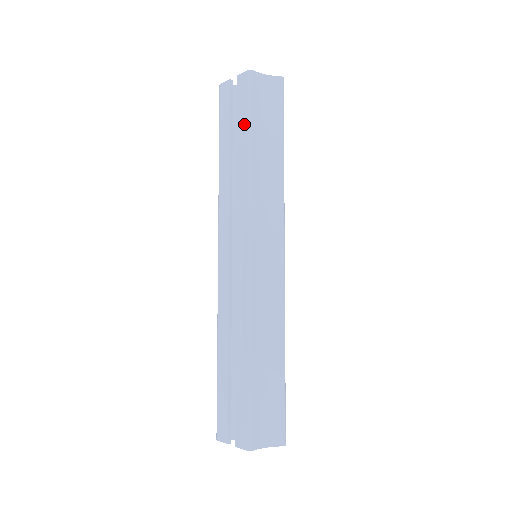
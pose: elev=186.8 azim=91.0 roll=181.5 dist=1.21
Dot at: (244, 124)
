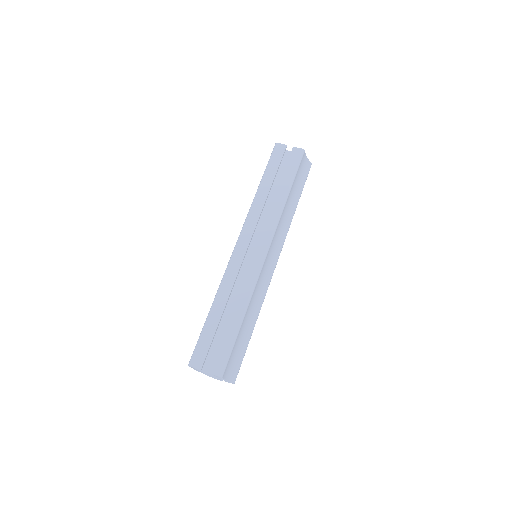
Dot at: (289, 176)
